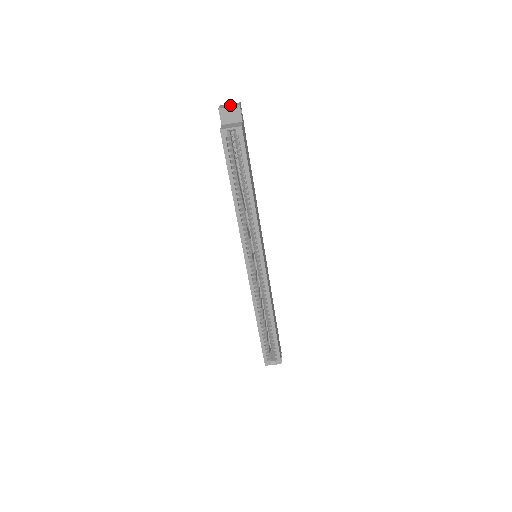
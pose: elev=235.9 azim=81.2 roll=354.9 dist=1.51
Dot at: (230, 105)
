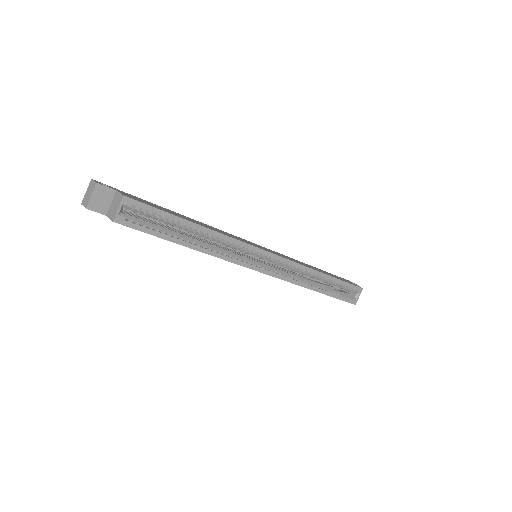
Dot at: (89, 193)
